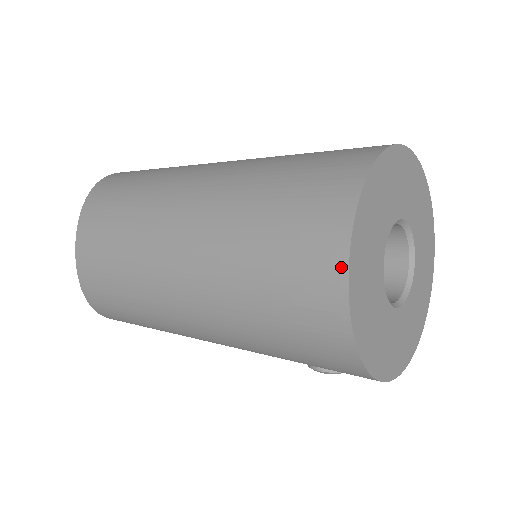
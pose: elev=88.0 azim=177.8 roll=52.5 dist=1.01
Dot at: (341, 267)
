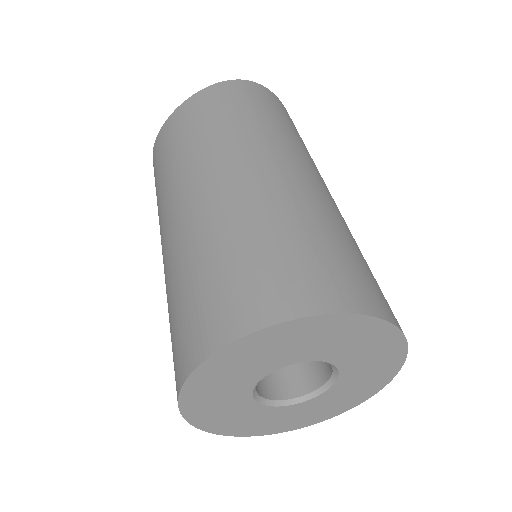
Dot at: (195, 361)
